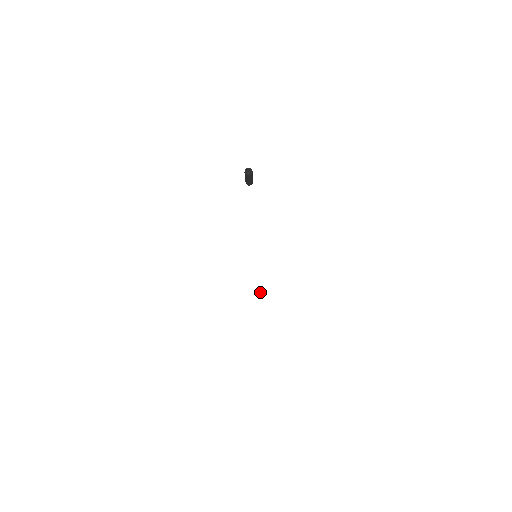
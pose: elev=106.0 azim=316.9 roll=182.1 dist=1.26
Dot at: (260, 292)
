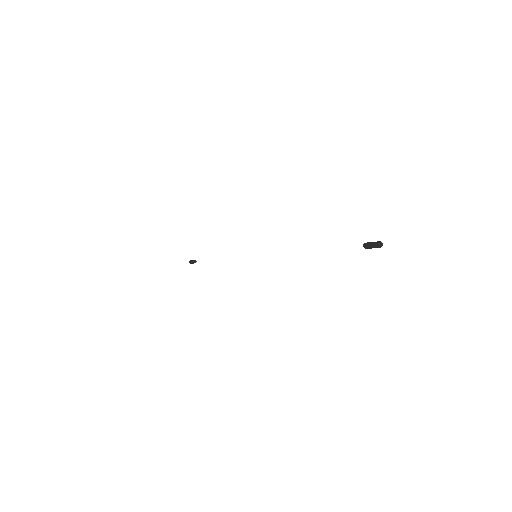
Dot at: (196, 261)
